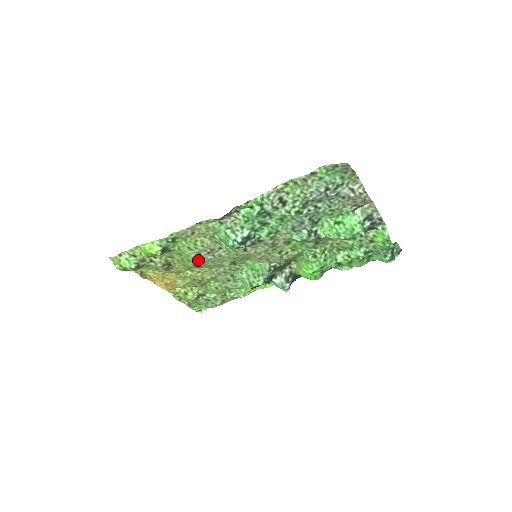
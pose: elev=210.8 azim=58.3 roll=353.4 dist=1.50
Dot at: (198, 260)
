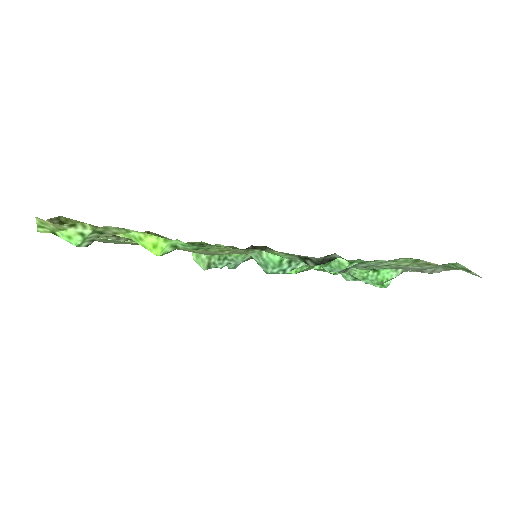
Dot at: (191, 251)
